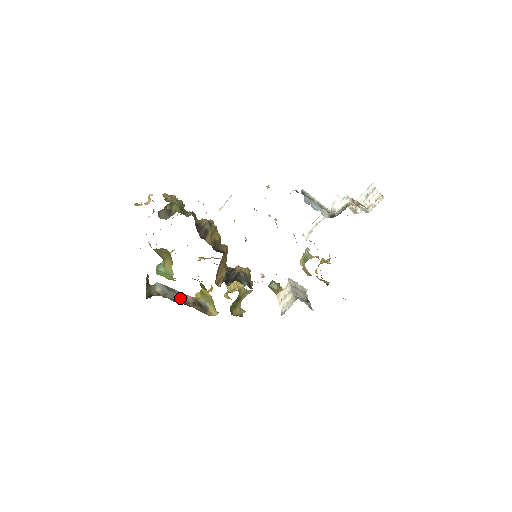
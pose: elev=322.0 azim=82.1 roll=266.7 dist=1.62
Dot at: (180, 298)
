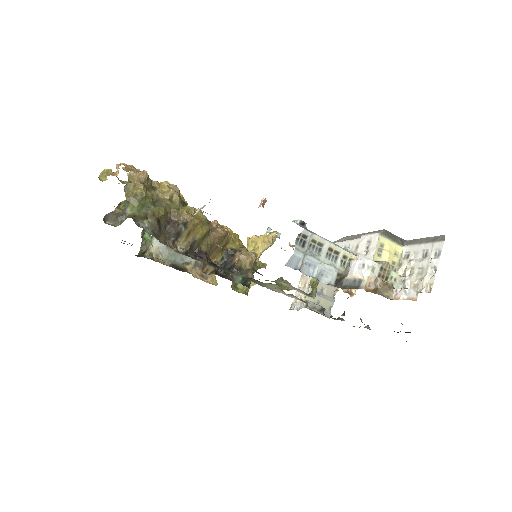
Dot at: (180, 256)
